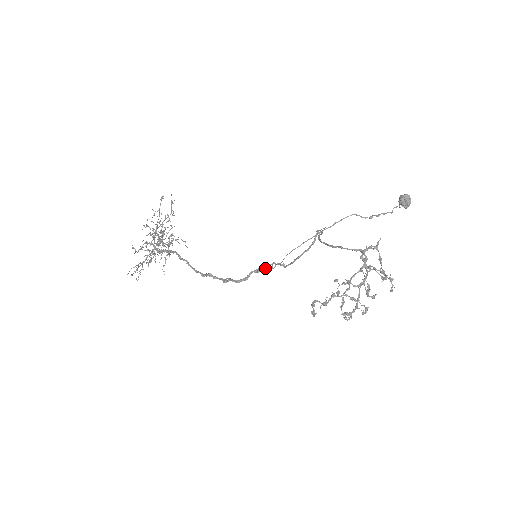
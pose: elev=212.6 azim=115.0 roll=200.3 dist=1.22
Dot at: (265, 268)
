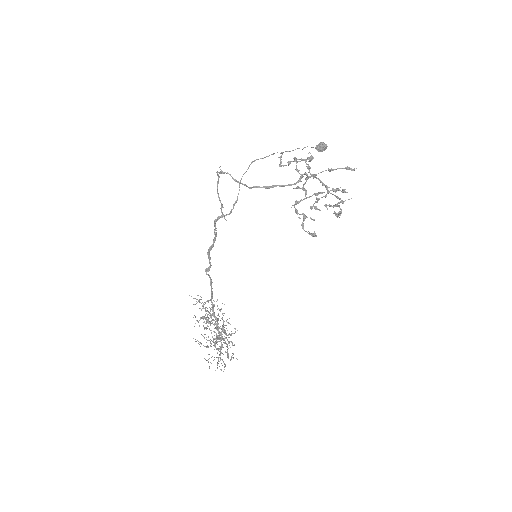
Dot at: (215, 219)
